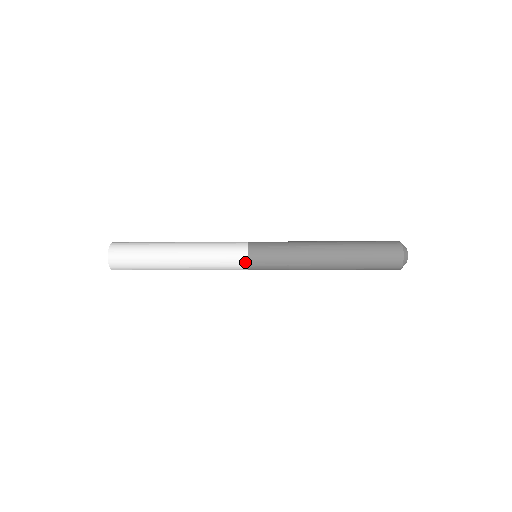
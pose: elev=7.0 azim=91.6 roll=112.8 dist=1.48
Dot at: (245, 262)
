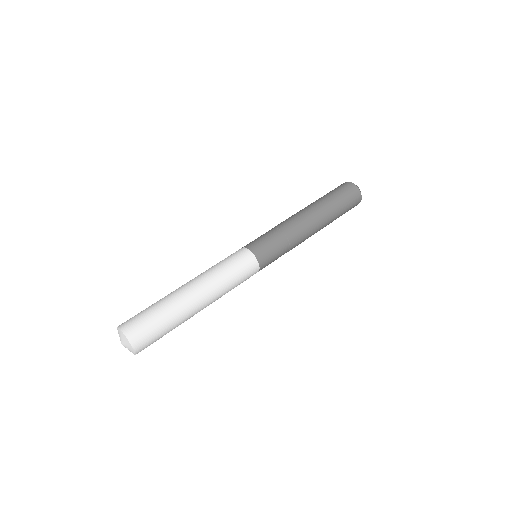
Dot at: occluded
